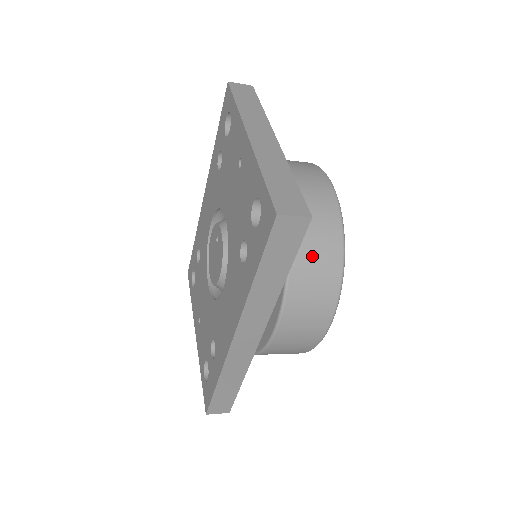
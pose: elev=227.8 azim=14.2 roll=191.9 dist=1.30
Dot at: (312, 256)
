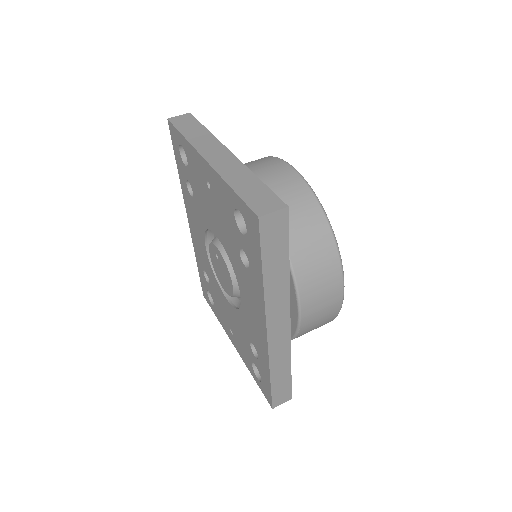
Dot at: (303, 237)
